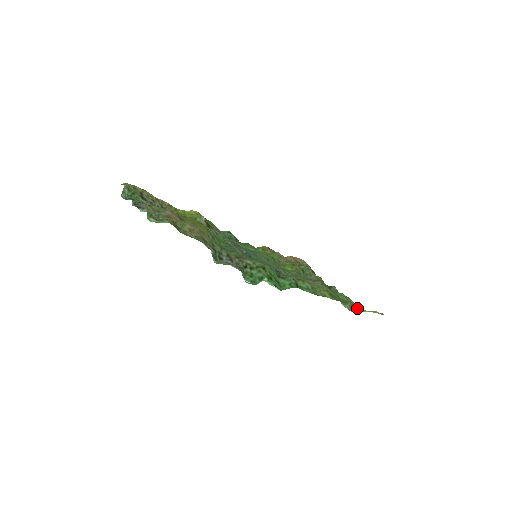
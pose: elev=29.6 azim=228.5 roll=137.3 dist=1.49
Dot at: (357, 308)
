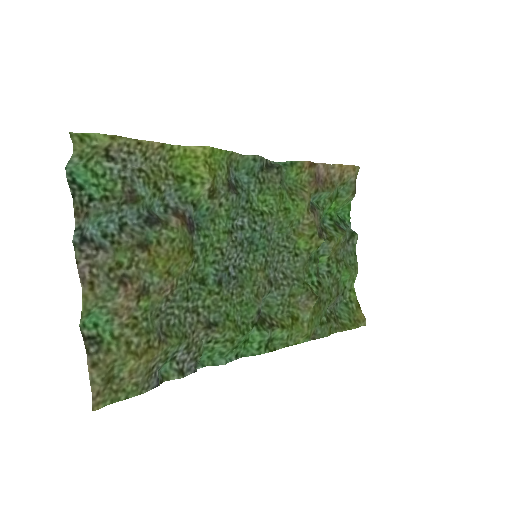
Dot at: (336, 328)
